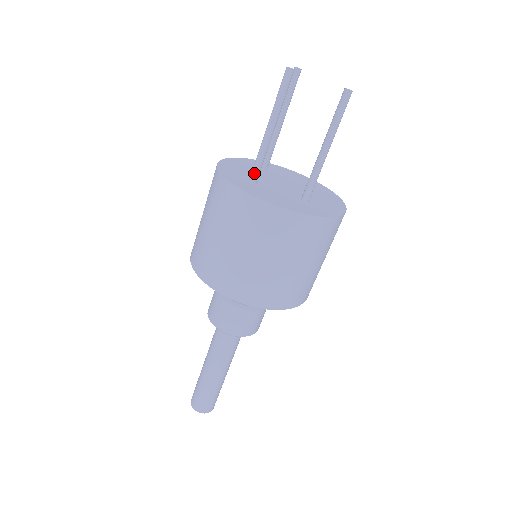
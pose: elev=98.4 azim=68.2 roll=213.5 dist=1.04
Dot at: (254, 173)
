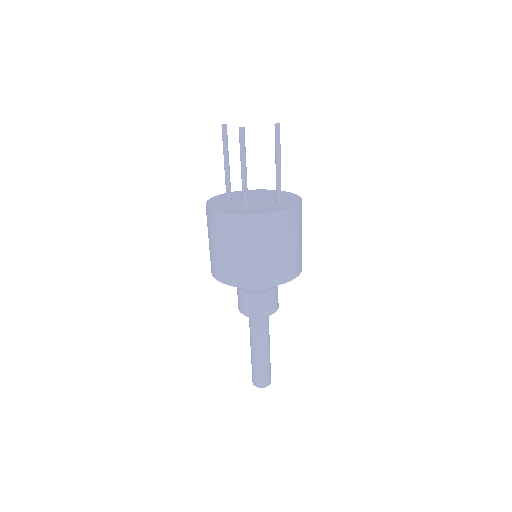
Dot at: (246, 202)
